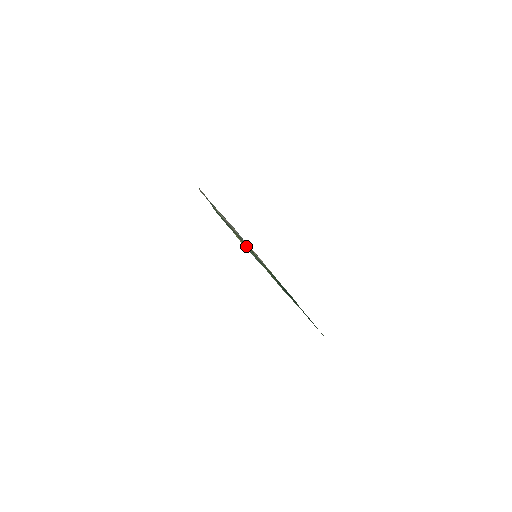
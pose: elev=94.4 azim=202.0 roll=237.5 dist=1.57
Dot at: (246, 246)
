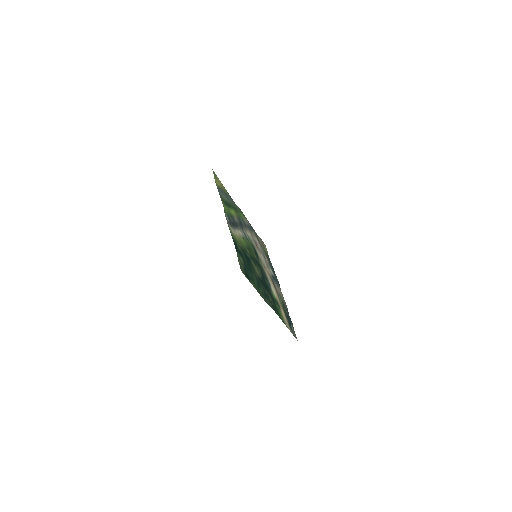
Dot at: (221, 190)
